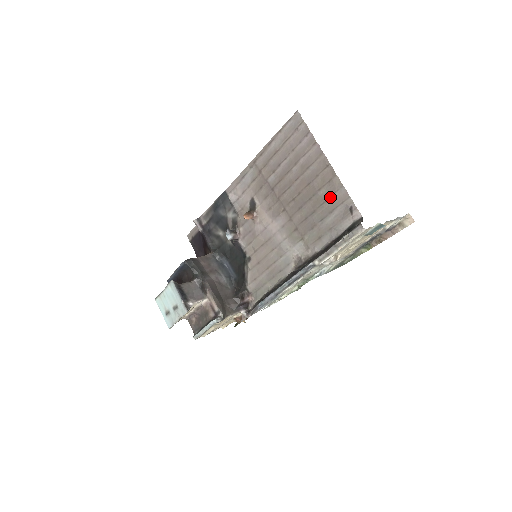
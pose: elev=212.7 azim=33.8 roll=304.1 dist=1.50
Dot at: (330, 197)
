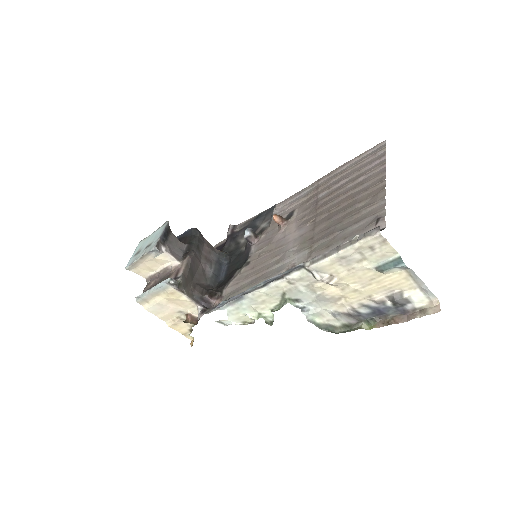
Dot at: (365, 209)
